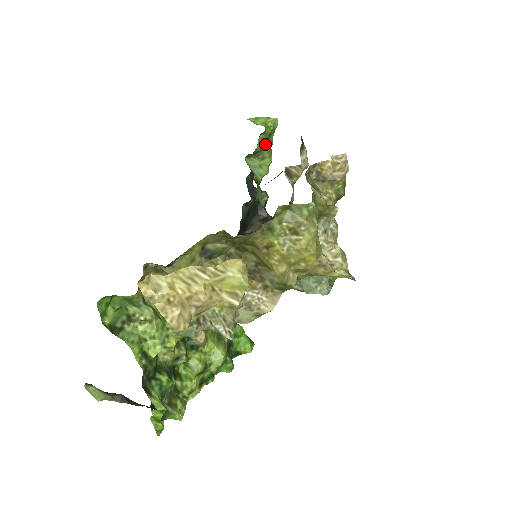
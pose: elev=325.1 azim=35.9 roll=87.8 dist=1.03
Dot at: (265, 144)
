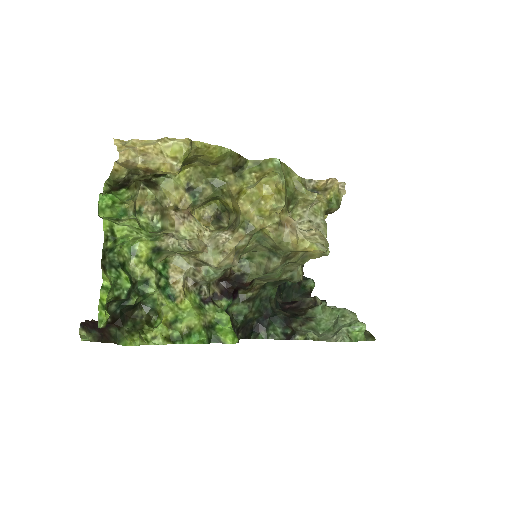
Dot at: occluded
